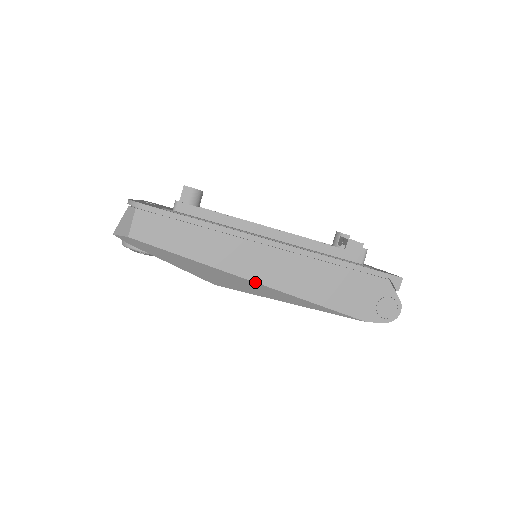
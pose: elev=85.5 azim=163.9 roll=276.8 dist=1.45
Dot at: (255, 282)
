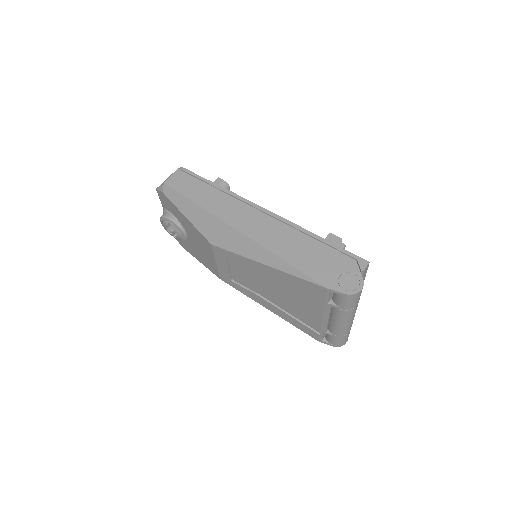
Dot at: (240, 231)
